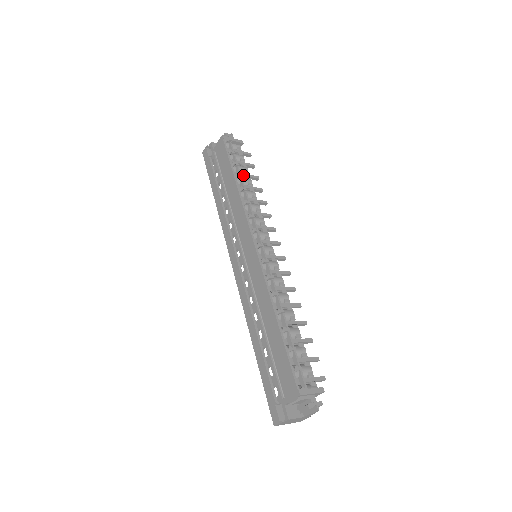
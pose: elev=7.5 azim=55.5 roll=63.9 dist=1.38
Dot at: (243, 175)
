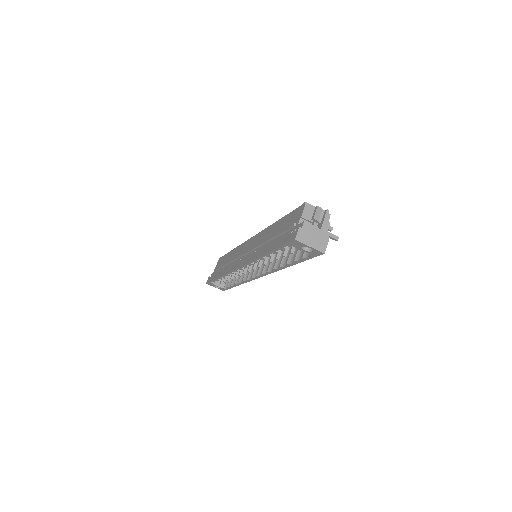
Dot at: occluded
